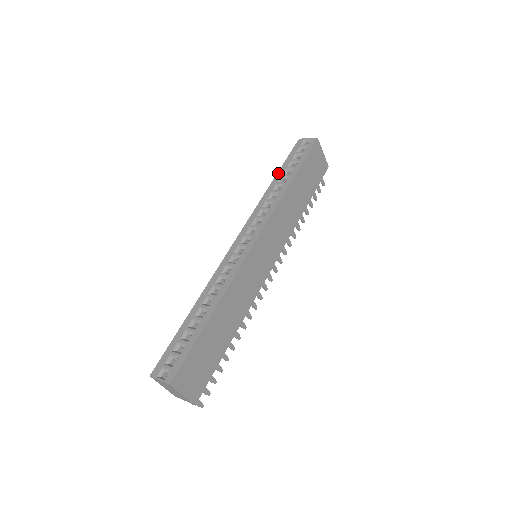
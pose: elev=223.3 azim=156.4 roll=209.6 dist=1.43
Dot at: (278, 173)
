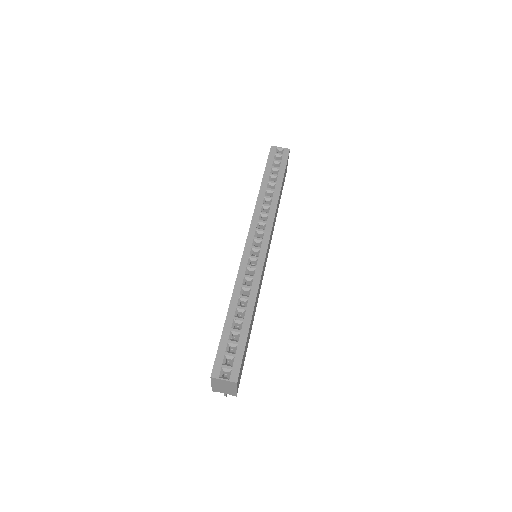
Dot at: (264, 178)
